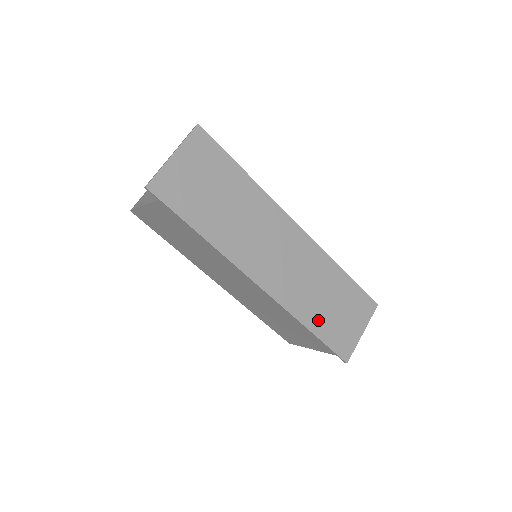
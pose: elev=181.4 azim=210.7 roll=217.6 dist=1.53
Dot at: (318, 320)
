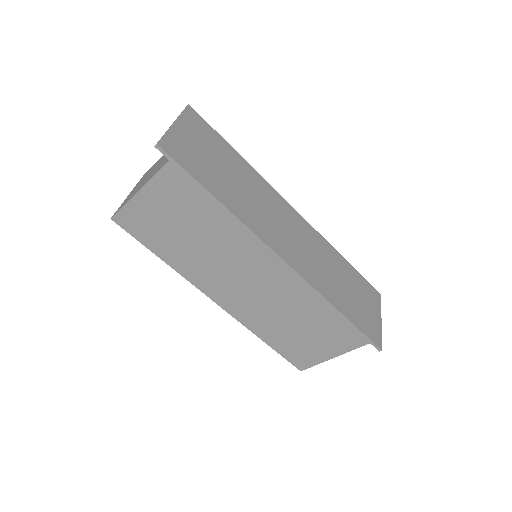
Dot at: (343, 302)
